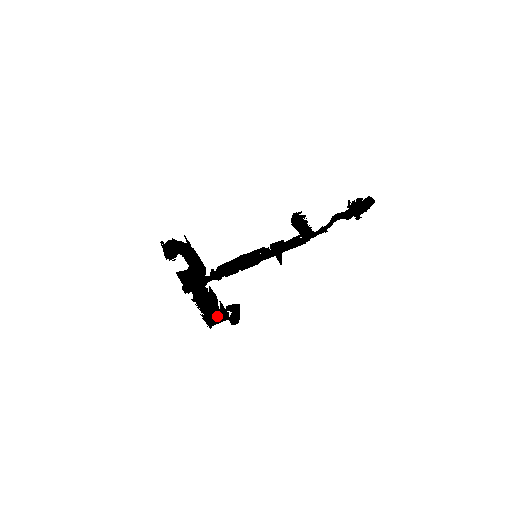
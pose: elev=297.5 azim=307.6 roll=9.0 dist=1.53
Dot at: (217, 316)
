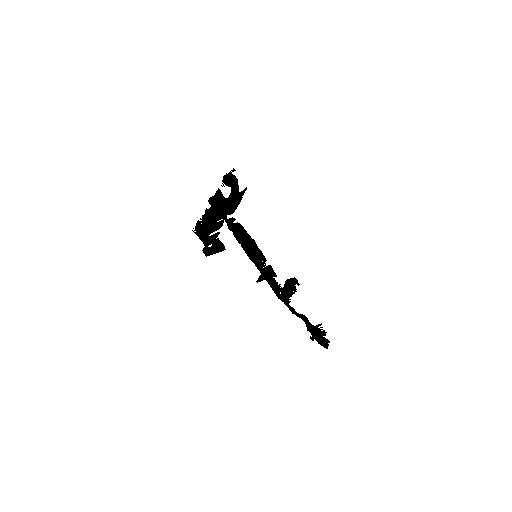
Dot at: (204, 235)
